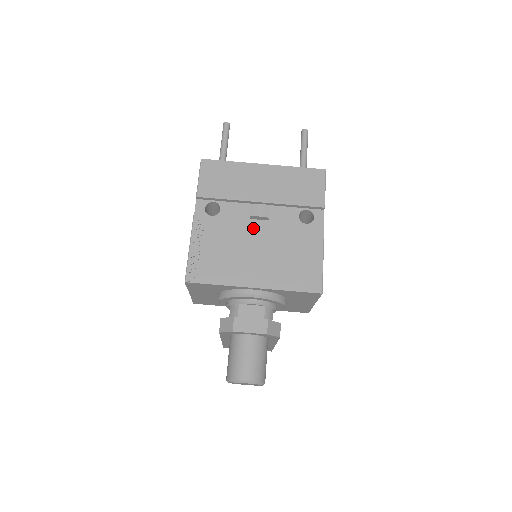
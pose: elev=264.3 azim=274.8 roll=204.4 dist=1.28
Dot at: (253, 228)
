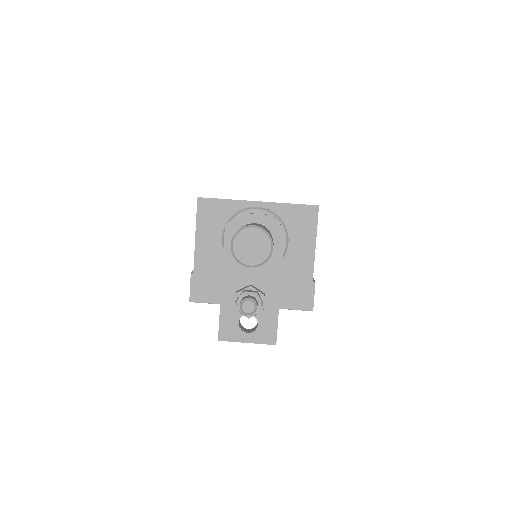
Dot at: occluded
